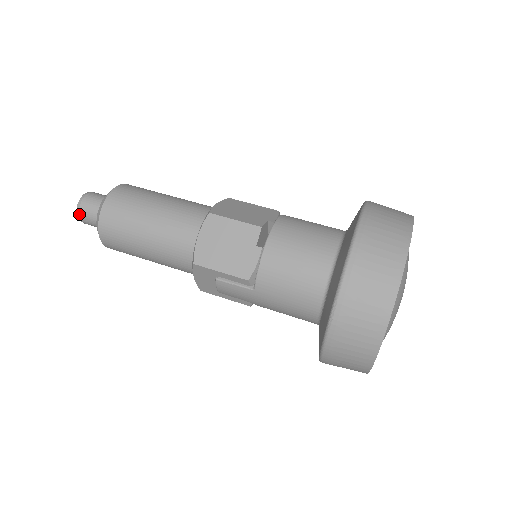
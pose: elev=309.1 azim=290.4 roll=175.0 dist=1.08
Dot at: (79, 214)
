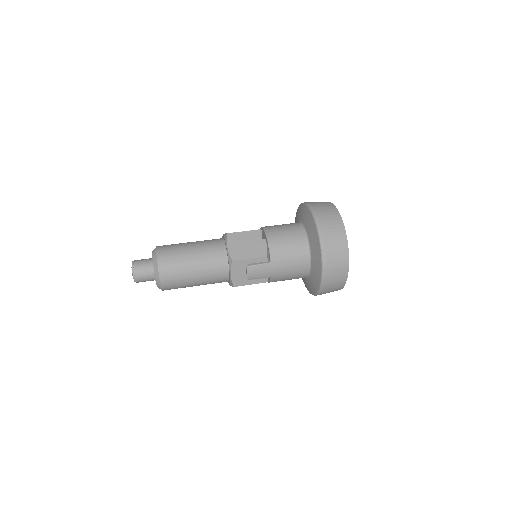
Dot at: (135, 273)
